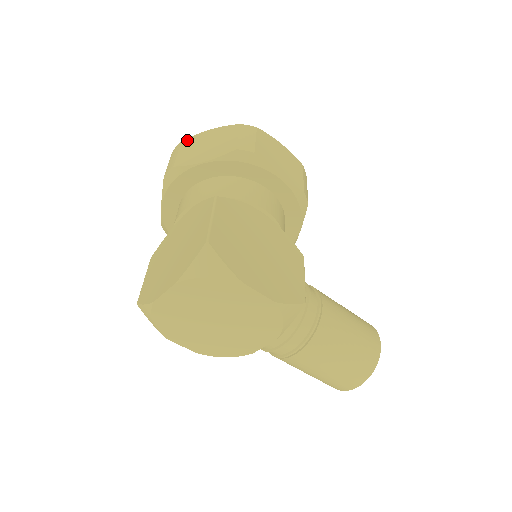
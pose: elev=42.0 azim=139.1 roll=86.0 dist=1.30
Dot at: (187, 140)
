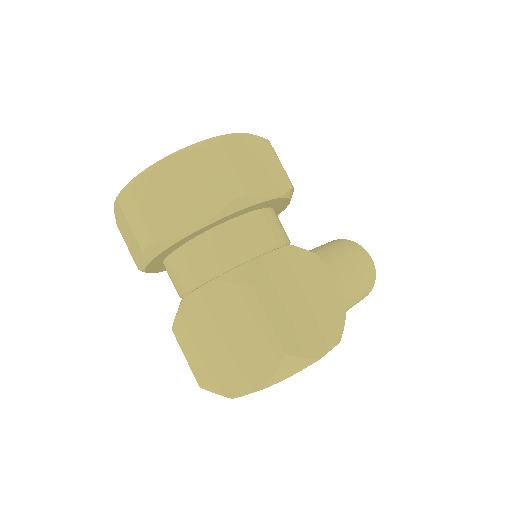
Dot at: (136, 187)
